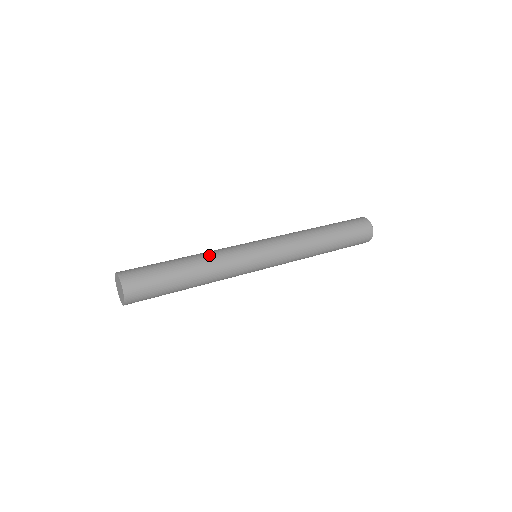
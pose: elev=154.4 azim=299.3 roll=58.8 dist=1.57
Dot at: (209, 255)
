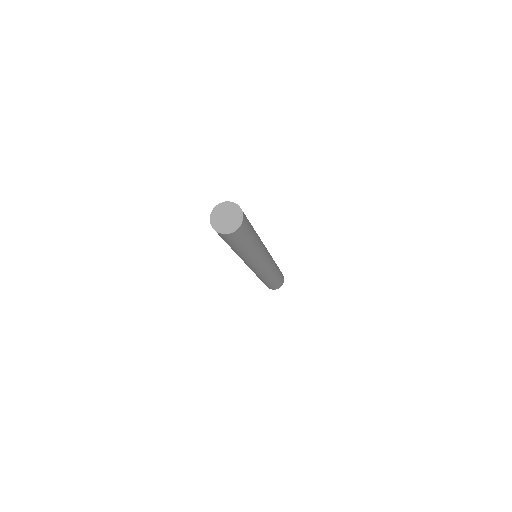
Dot at: occluded
